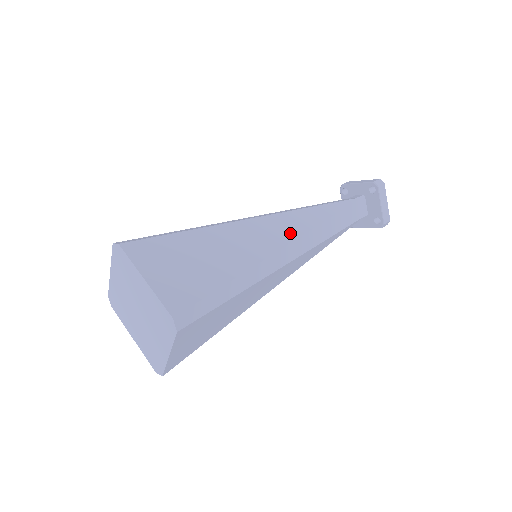
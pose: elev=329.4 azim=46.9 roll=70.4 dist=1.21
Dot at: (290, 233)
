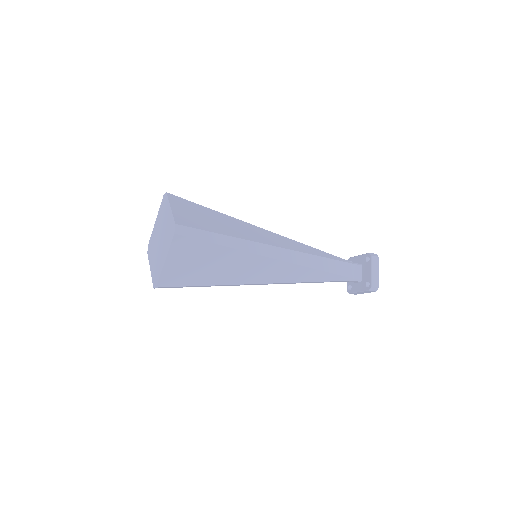
Dot at: (284, 245)
